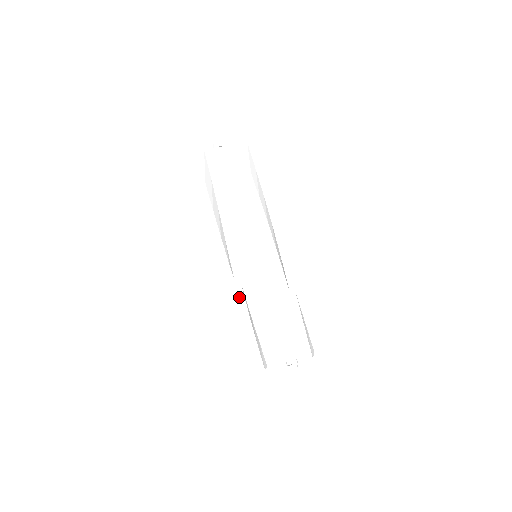
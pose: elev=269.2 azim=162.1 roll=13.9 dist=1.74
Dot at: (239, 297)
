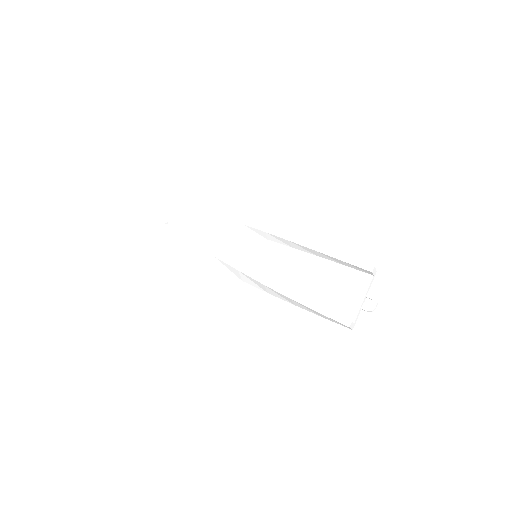
Dot at: (269, 287)
